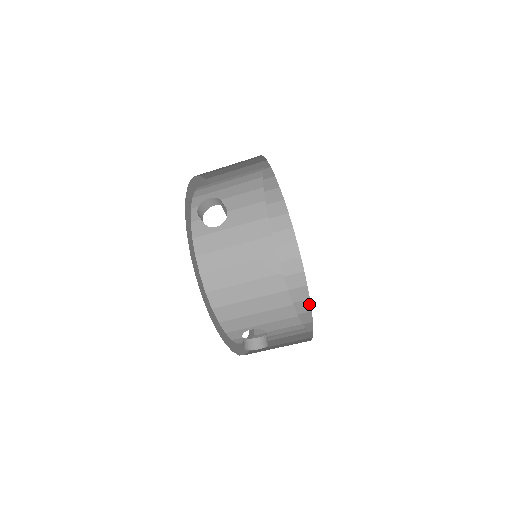
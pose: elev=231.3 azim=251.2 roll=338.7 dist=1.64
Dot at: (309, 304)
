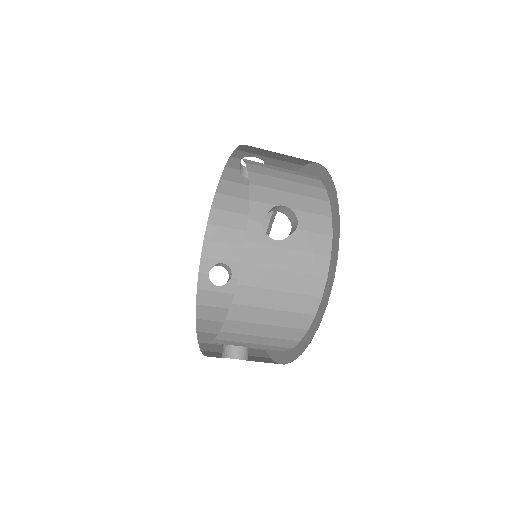
Dot at: occluded
